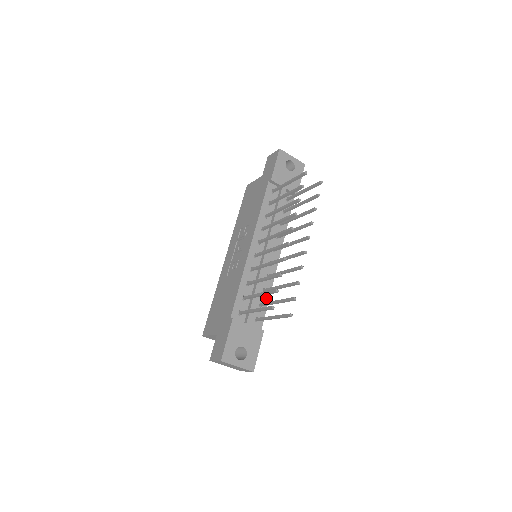
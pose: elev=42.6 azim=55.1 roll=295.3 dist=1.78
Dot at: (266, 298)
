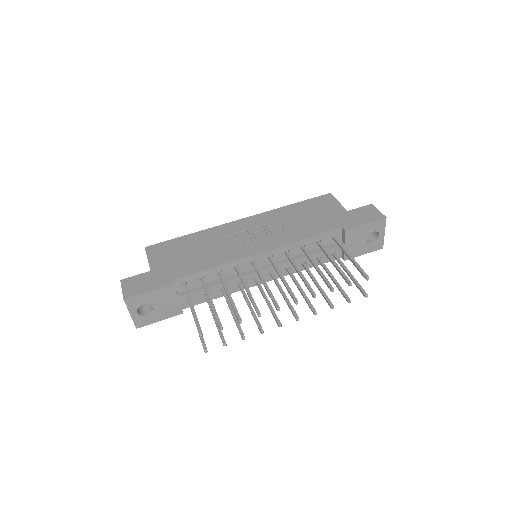
Dot at: (217, 295)
